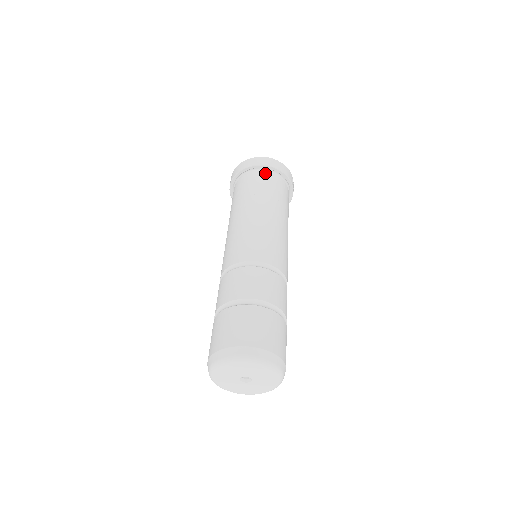
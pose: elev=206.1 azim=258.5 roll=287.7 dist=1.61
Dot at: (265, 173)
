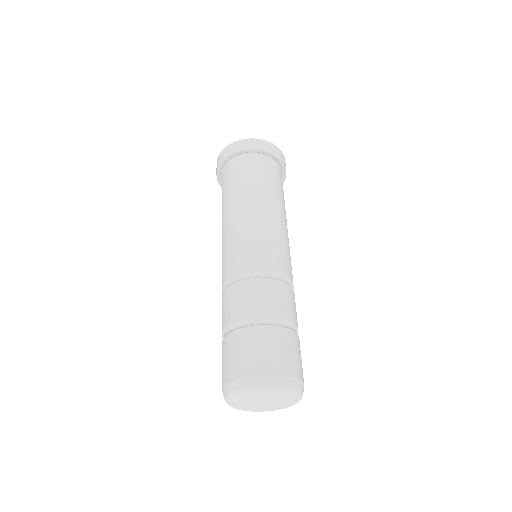
Dot at: (264, 160)
